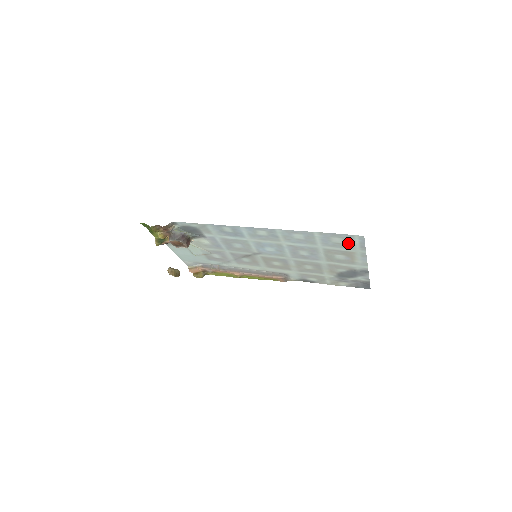
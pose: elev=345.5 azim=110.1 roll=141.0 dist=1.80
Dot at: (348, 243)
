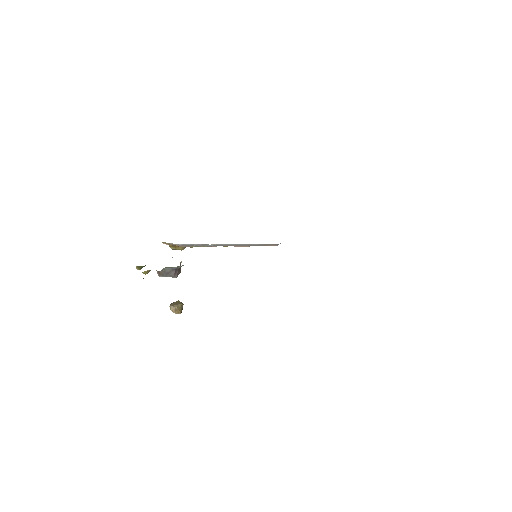
Dot at: occluded
